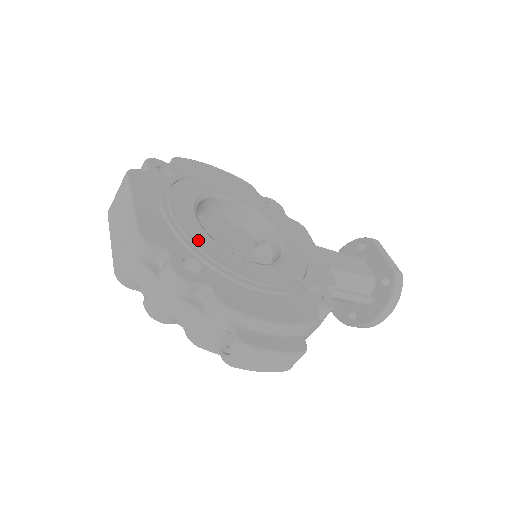
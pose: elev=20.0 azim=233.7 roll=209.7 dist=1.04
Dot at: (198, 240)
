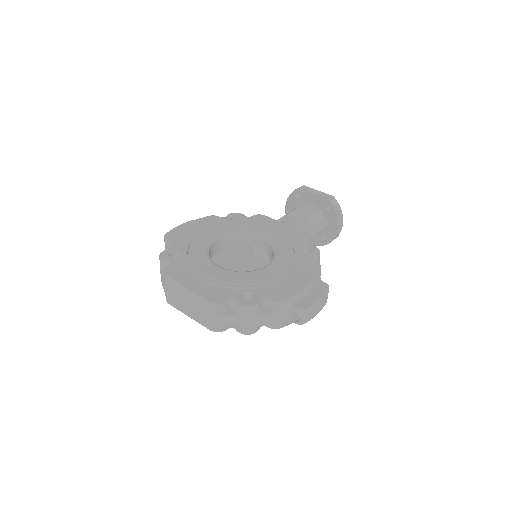
Dot at: (236, 280)
